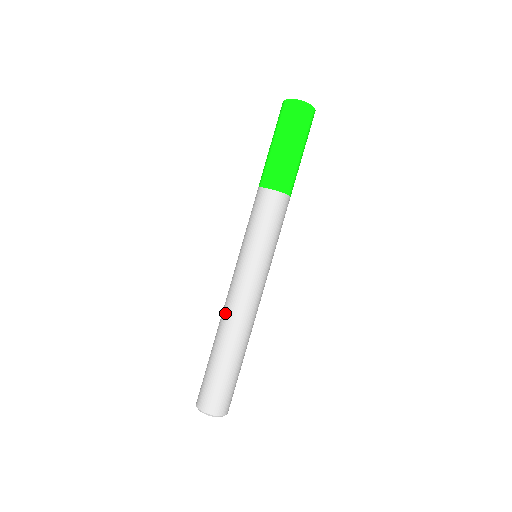
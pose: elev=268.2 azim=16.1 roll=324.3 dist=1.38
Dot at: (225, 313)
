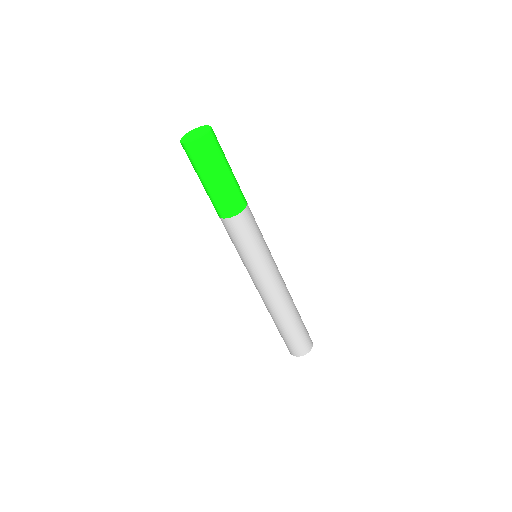
Dot at: occluded
